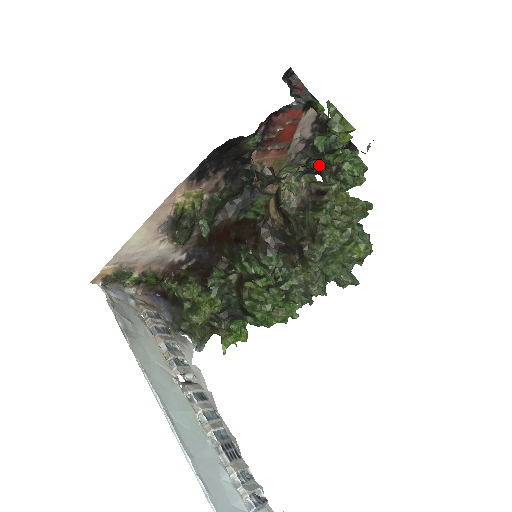
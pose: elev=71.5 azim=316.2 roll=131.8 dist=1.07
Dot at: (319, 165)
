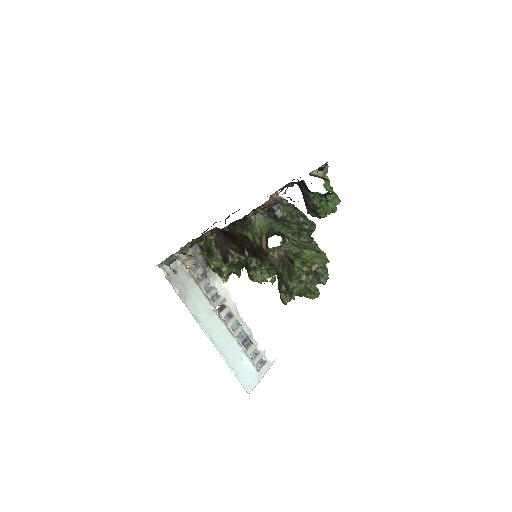
Dot at: occluded
